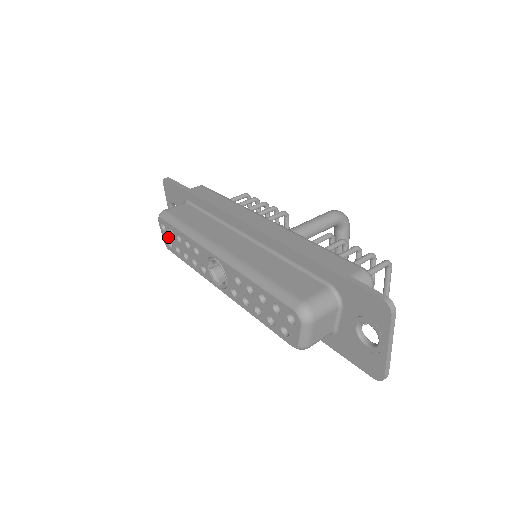
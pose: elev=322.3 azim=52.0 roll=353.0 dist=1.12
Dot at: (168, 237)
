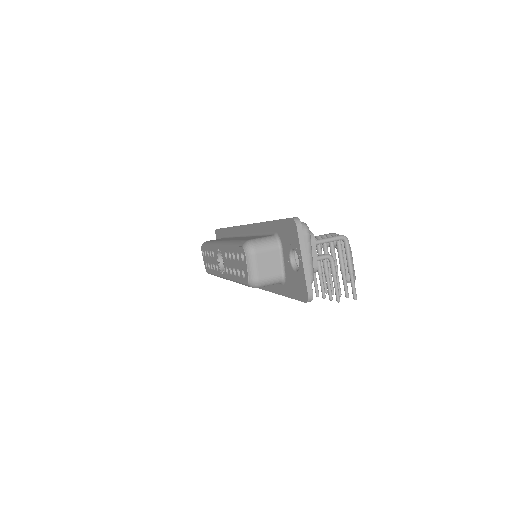
Dot at: (205, 260)
